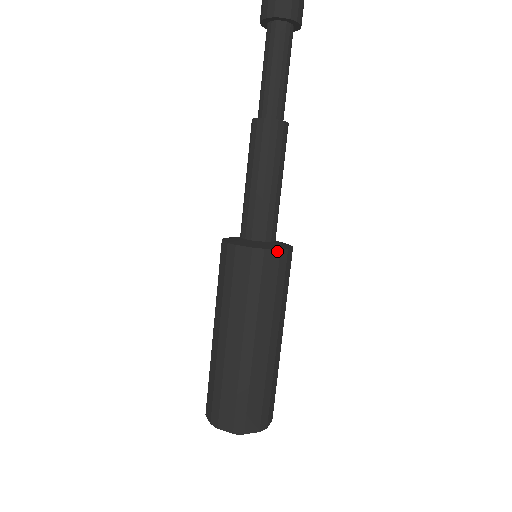
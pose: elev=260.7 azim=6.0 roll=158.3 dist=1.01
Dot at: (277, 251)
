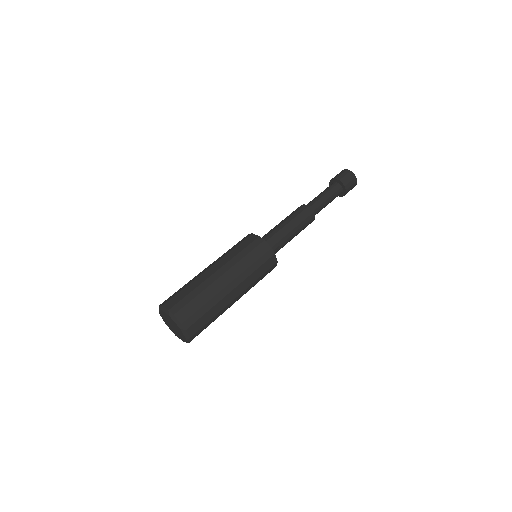
Dot at: (257, 236)
